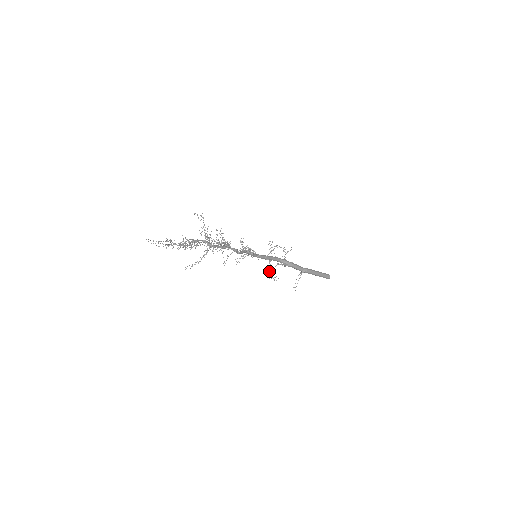
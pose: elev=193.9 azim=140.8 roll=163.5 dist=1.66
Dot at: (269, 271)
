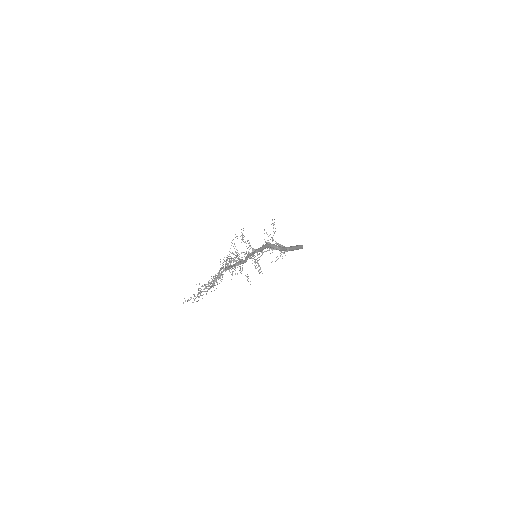
Dot at: occluded
